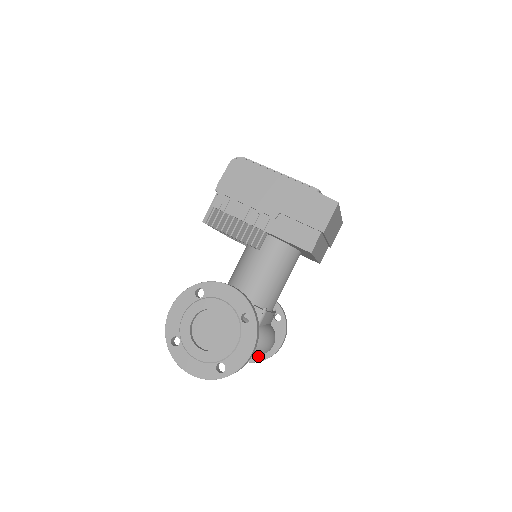
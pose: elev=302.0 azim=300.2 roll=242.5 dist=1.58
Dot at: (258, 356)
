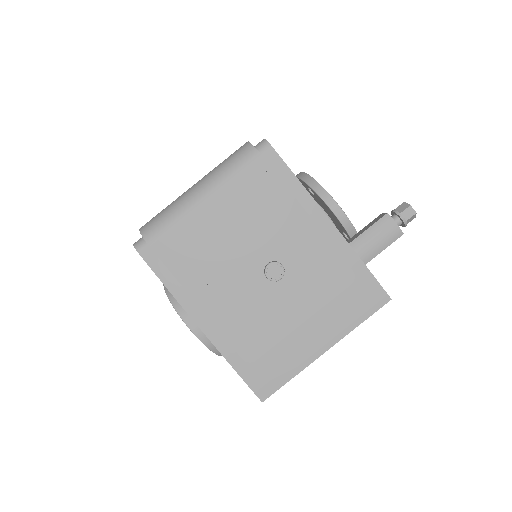
Dot at: occluded
